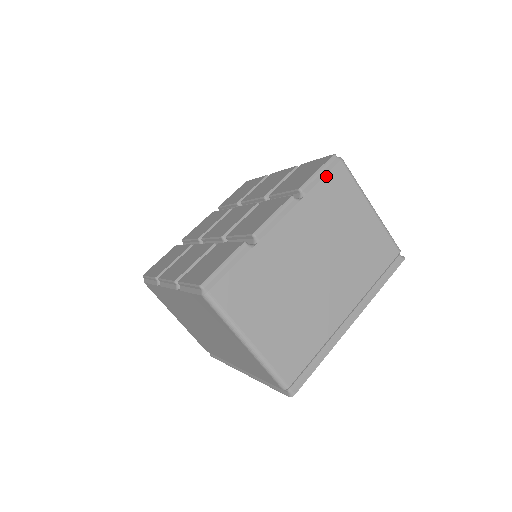
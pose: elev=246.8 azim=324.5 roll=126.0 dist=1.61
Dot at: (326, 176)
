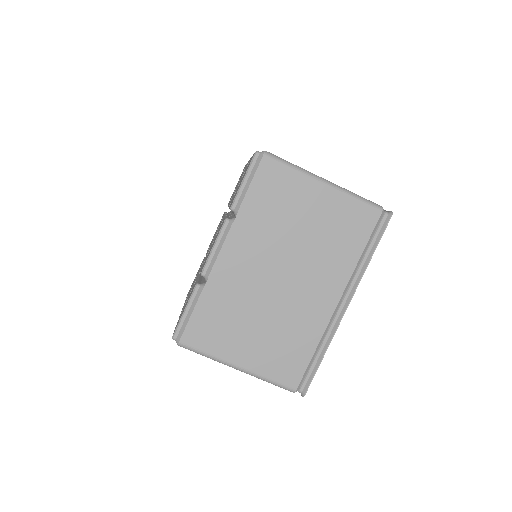
Dot at: (253, 182)
